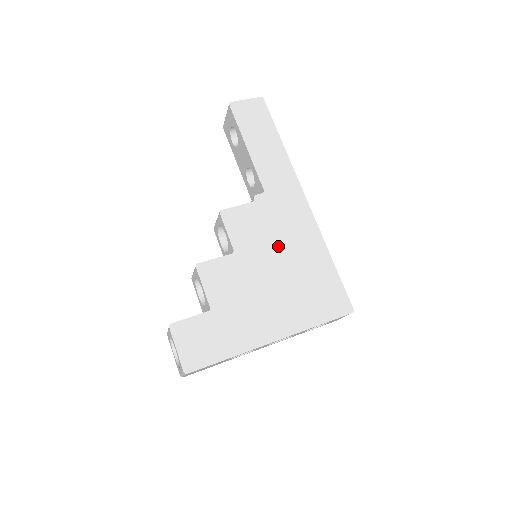
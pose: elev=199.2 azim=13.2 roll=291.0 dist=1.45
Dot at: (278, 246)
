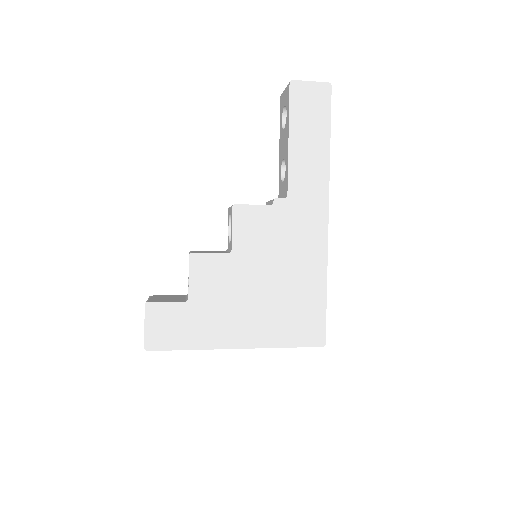
Dot at: (278, 259)
